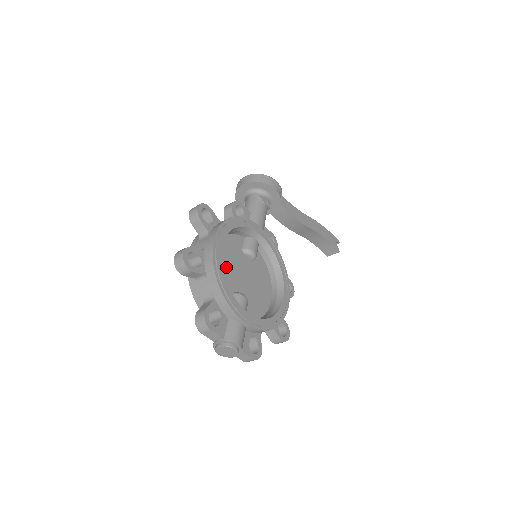
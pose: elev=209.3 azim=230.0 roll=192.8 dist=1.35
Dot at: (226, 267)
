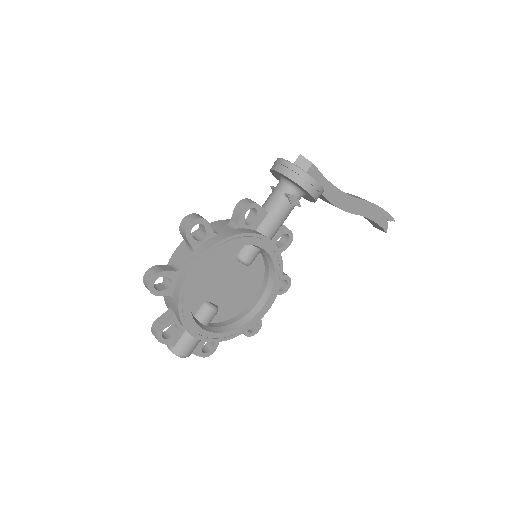
Dot at: (206, 279)
